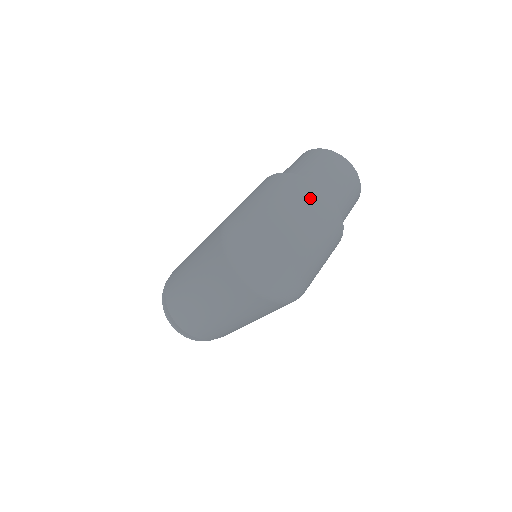
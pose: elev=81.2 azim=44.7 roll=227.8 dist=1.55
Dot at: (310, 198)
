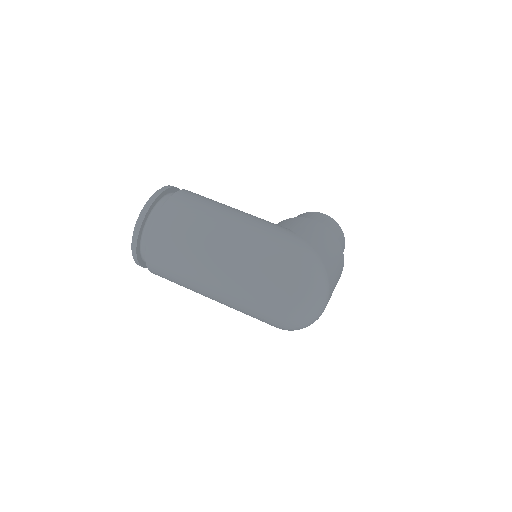
Dot at: (340, 273)
